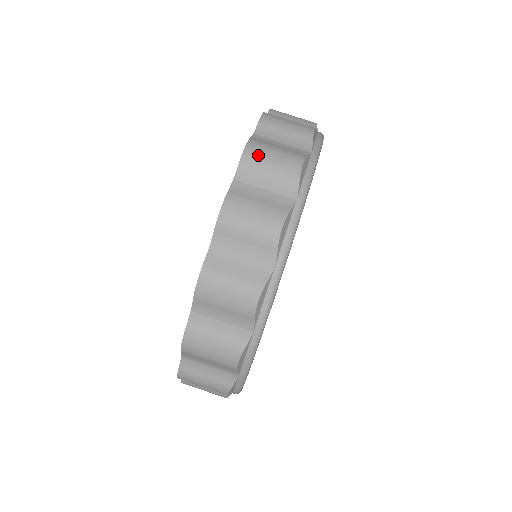
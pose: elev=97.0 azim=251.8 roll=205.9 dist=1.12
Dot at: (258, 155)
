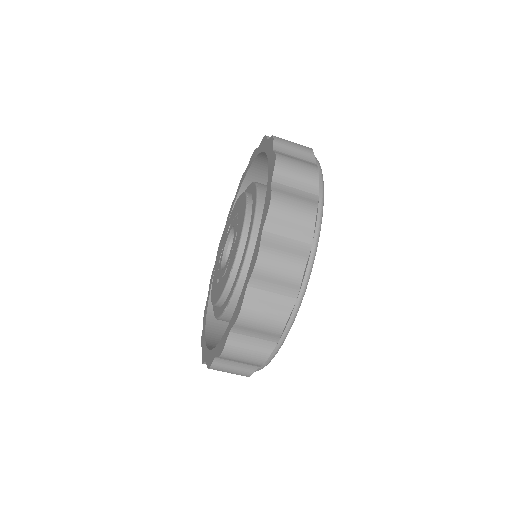
Dot at: occluded
